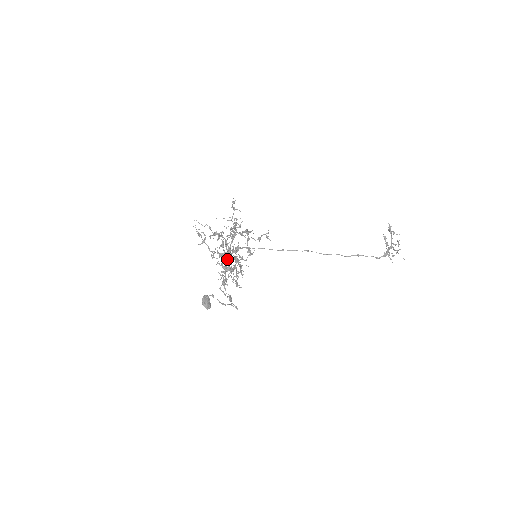
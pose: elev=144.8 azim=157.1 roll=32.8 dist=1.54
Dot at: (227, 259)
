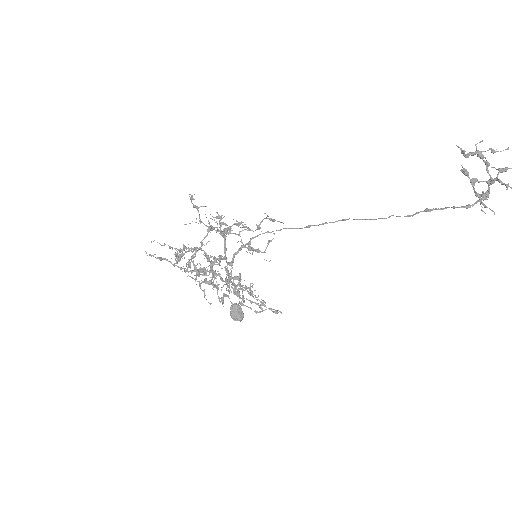
Dot at: (212, 275)
